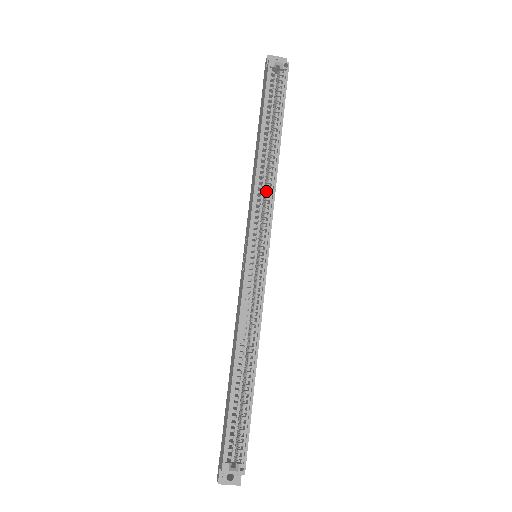
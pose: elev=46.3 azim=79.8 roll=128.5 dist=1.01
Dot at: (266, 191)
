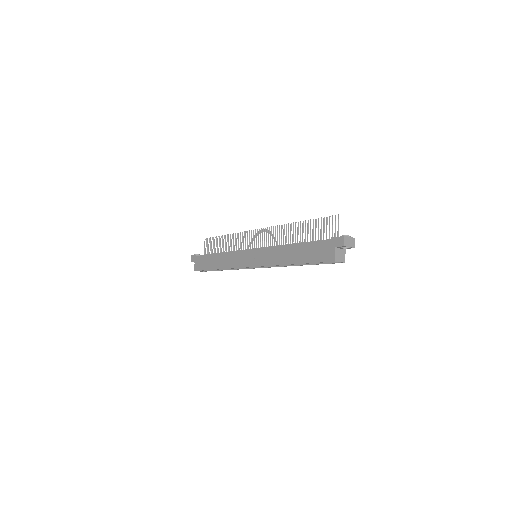
Dot at: occluded
